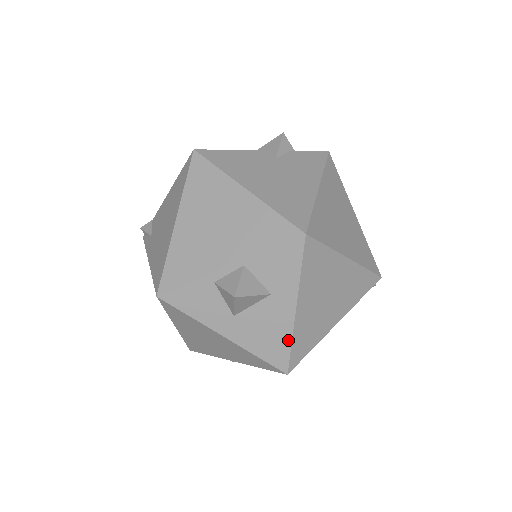
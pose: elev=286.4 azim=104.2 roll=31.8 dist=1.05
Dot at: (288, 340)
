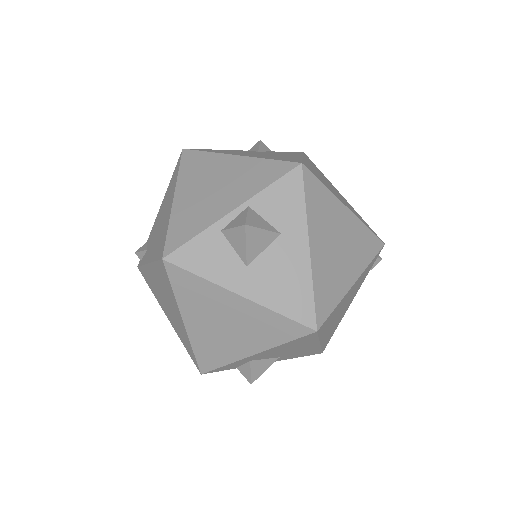
Dot at: (309, 286)
